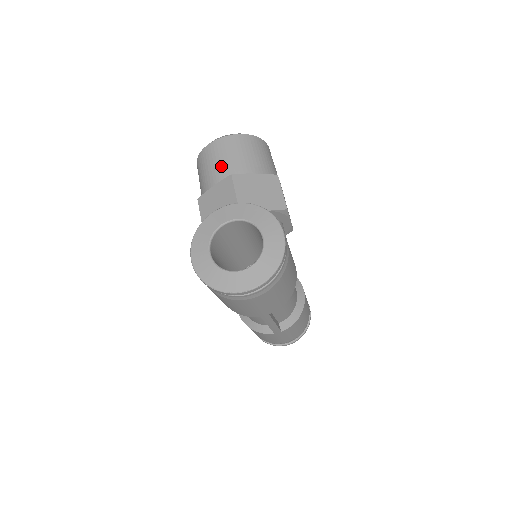
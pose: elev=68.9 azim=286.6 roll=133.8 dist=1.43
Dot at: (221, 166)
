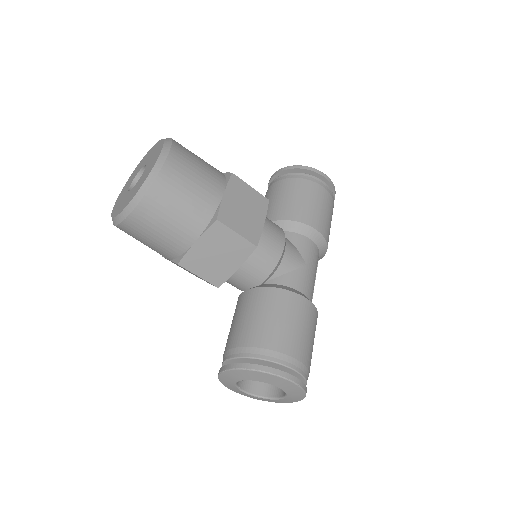
Dot at: (156, 249)
